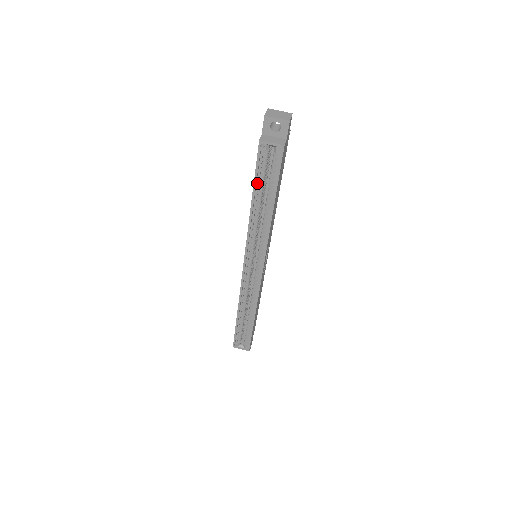
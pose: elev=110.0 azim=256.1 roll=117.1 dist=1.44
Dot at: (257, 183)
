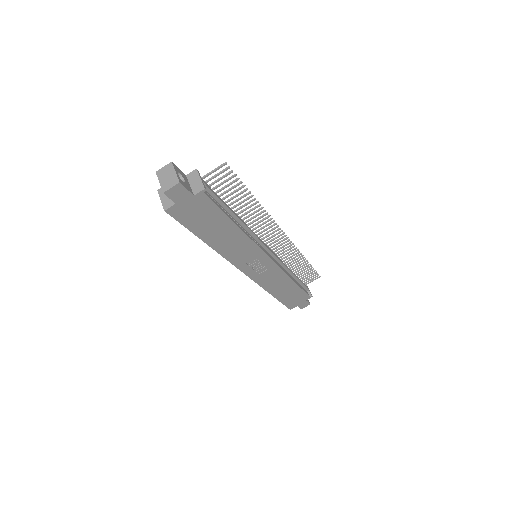
Dot at: occluded
